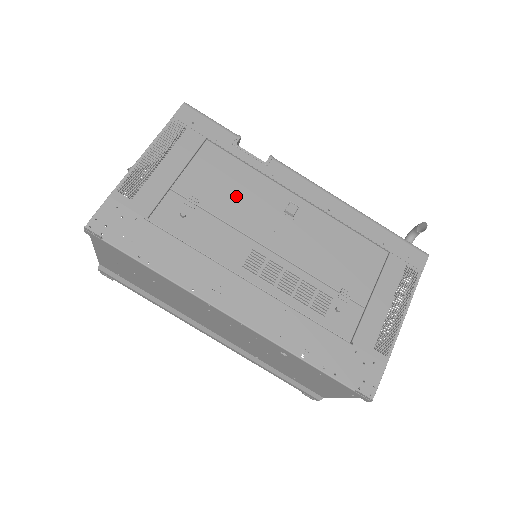
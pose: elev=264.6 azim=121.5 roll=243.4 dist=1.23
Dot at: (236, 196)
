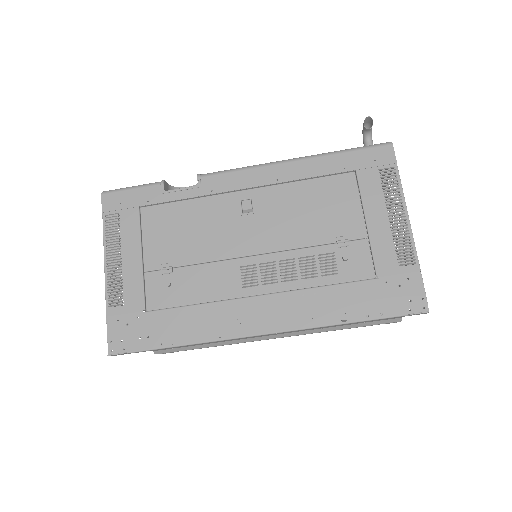
Dot at: (196, 234)
